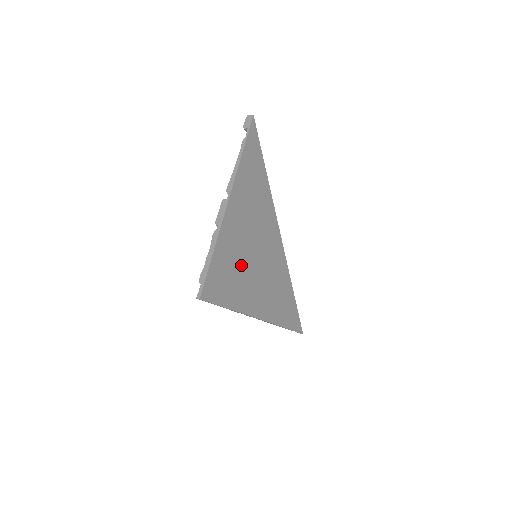
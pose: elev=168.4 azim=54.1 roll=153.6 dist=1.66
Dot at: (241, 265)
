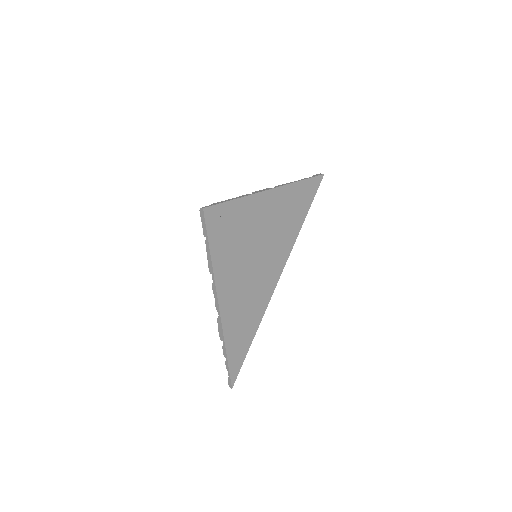
Dot at: (244, 240)
